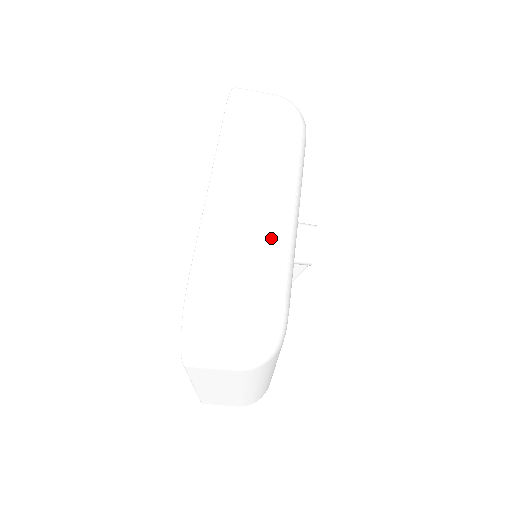
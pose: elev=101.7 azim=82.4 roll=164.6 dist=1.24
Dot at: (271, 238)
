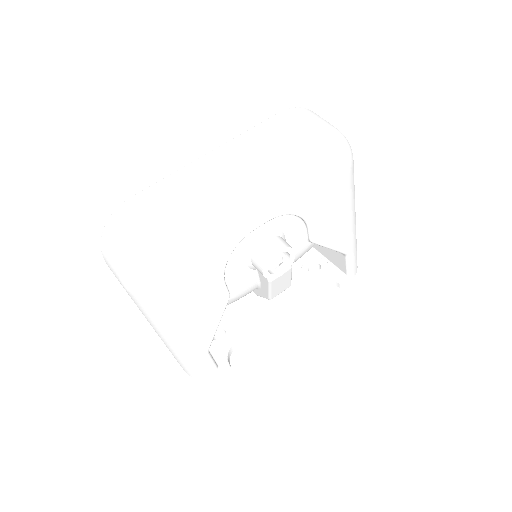
Dot at: (199, 207)
